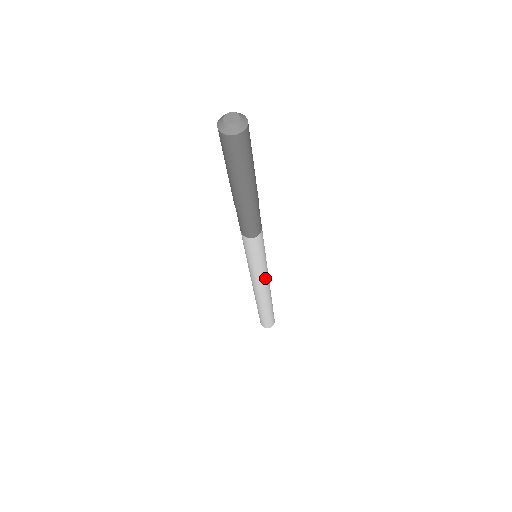
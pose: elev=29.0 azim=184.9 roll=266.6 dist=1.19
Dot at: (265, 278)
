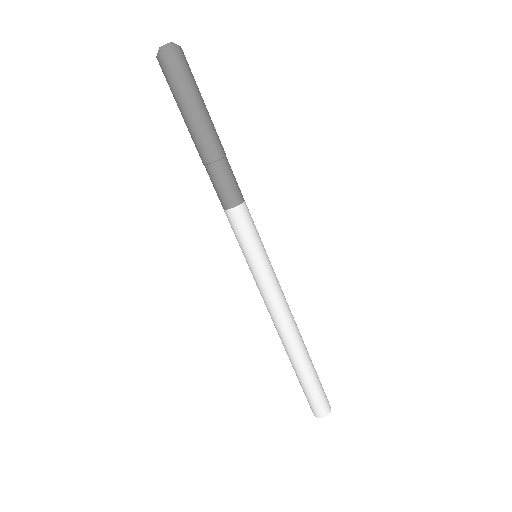
Dot at: (278, 292)
